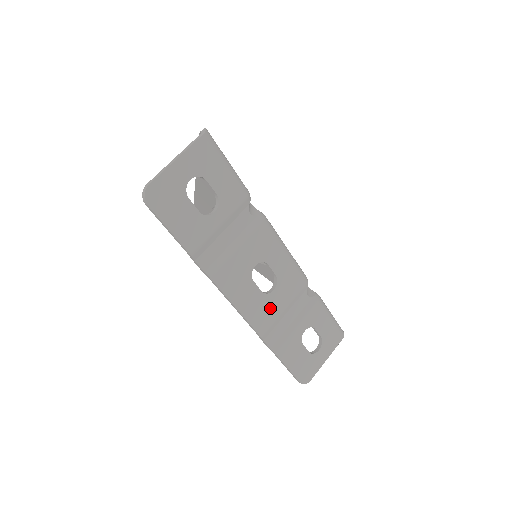
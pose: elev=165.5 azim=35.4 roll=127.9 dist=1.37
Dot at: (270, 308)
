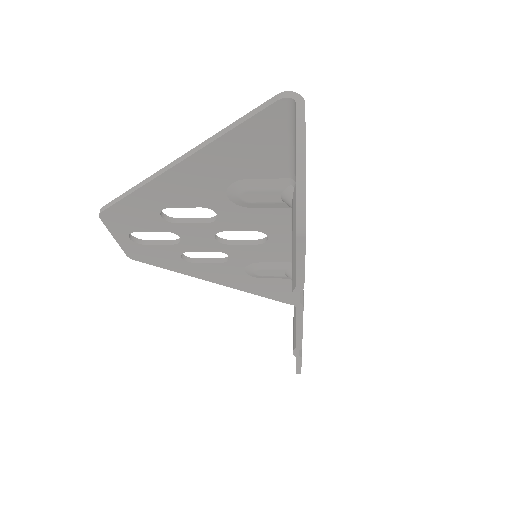
Dot at: occluded
